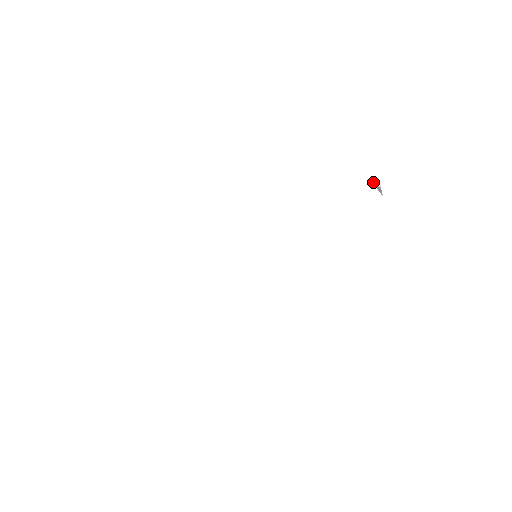
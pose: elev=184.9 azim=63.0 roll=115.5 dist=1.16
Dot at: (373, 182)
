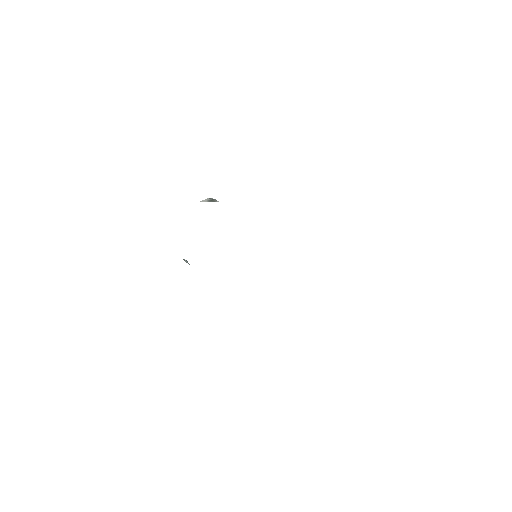
Dot at: (204, 201)
